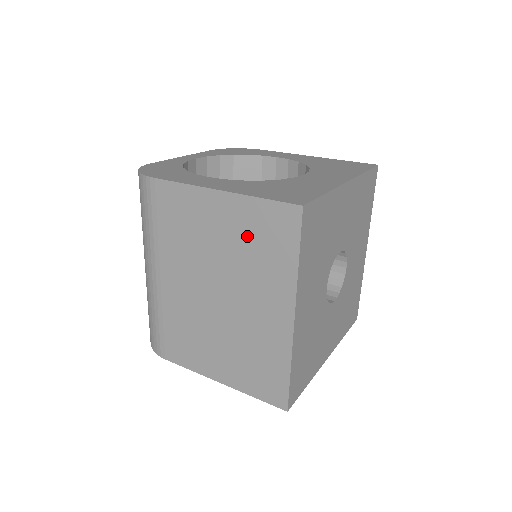
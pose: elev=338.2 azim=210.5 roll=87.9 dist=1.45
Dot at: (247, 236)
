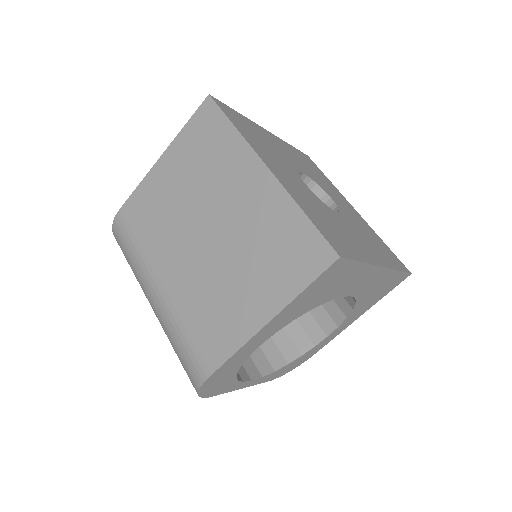
Dot at: (194, 159)
